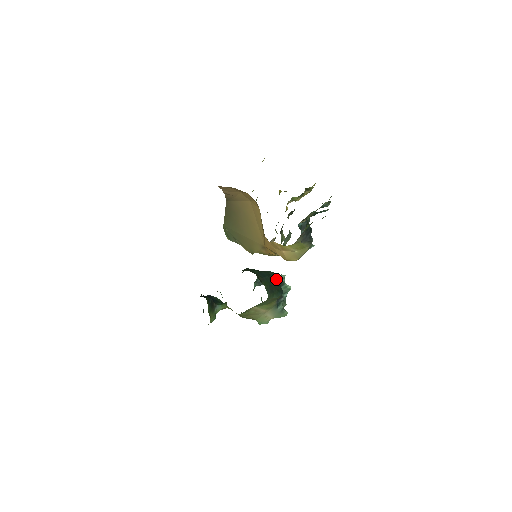
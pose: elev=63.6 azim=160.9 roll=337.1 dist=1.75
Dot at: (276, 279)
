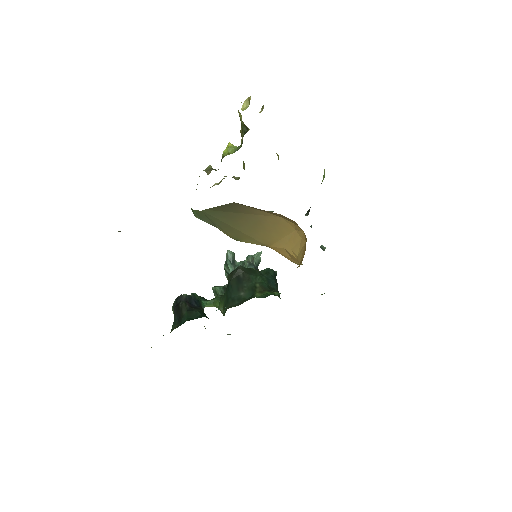
Dot at: (275, 276)
